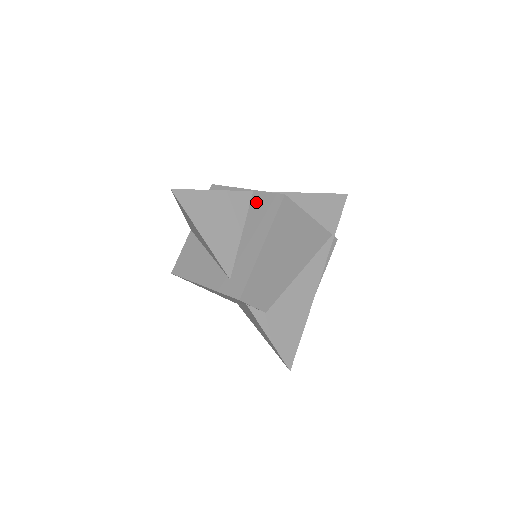
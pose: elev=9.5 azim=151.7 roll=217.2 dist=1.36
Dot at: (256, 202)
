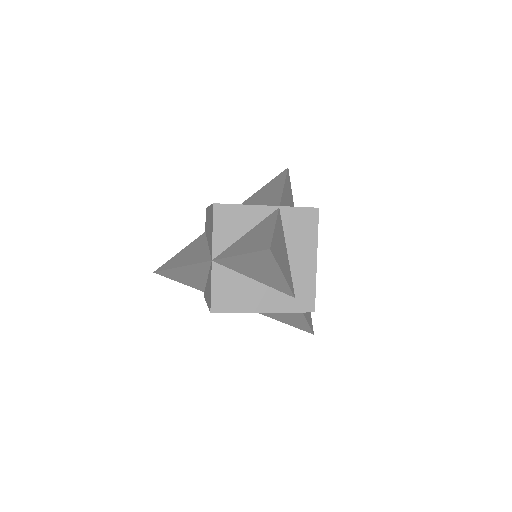
Dot at: (289, 219)
